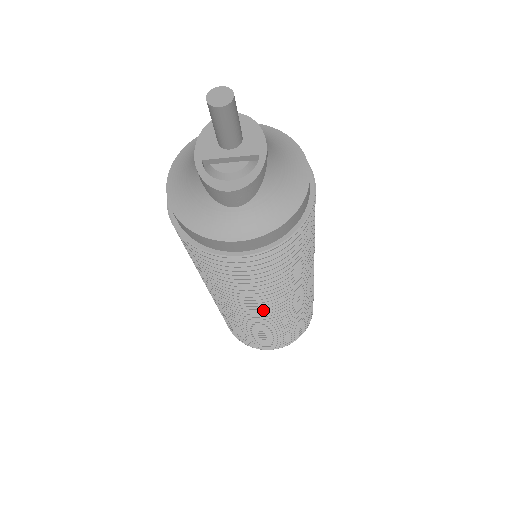
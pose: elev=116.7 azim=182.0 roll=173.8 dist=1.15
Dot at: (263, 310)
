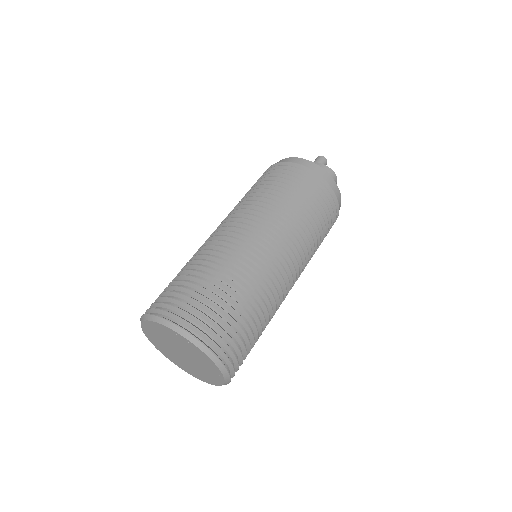
Dot at: (294, 266)
